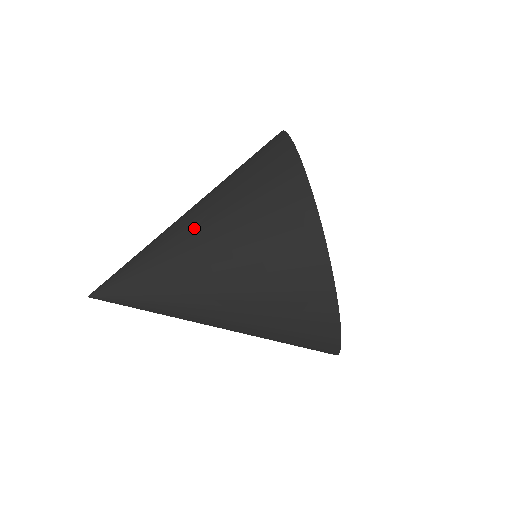
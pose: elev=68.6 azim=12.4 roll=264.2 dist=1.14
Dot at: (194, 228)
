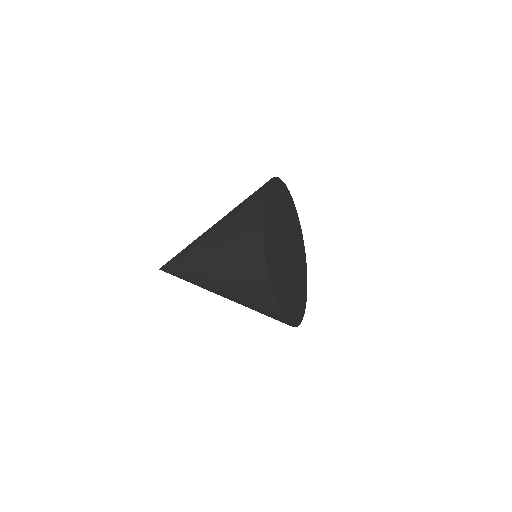
Dot at: (209, 246)
